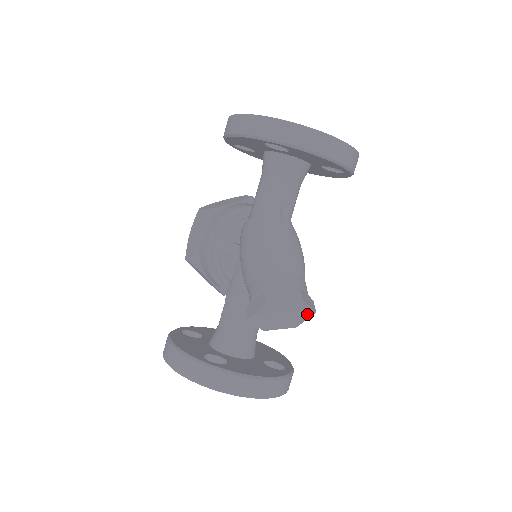
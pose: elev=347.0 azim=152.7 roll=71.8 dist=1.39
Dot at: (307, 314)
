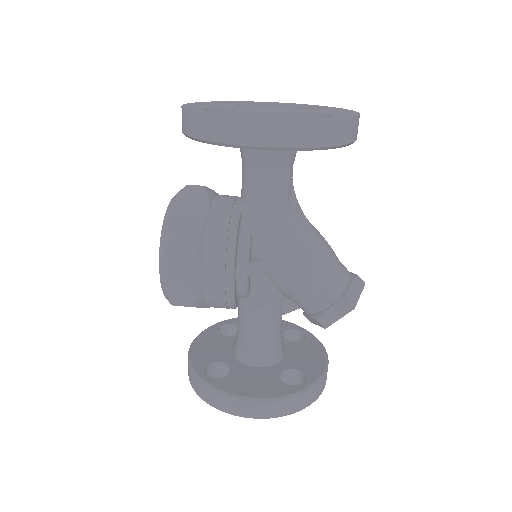
Dot at: occluded
